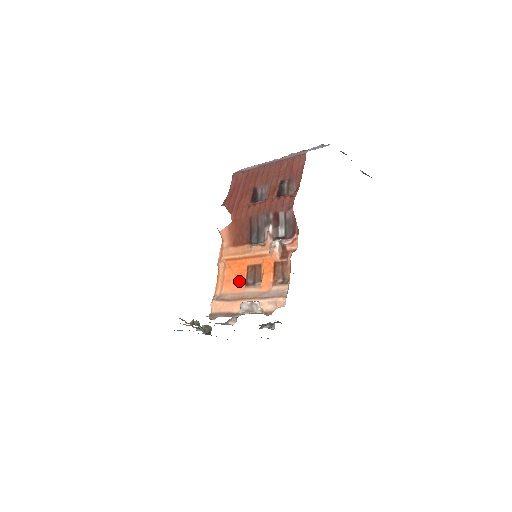
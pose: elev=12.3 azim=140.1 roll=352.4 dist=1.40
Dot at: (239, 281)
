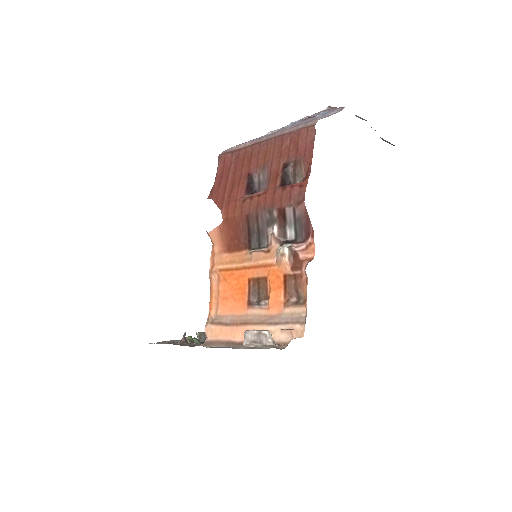
Dot at: (239, 299)
